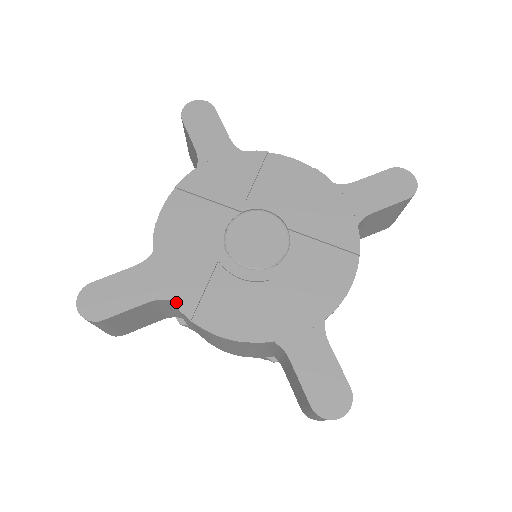
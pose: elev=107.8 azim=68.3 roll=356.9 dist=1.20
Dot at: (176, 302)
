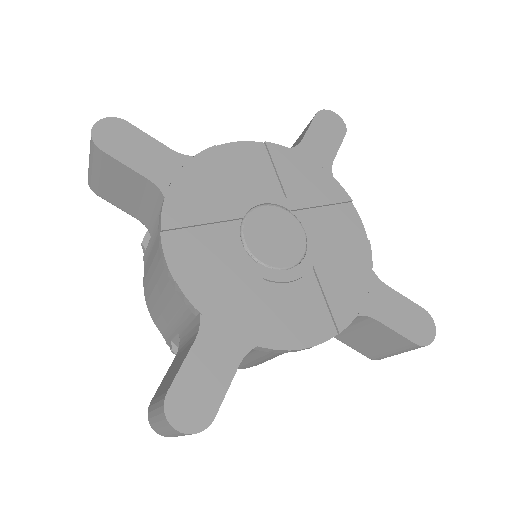
Dot at: (262, 344)
